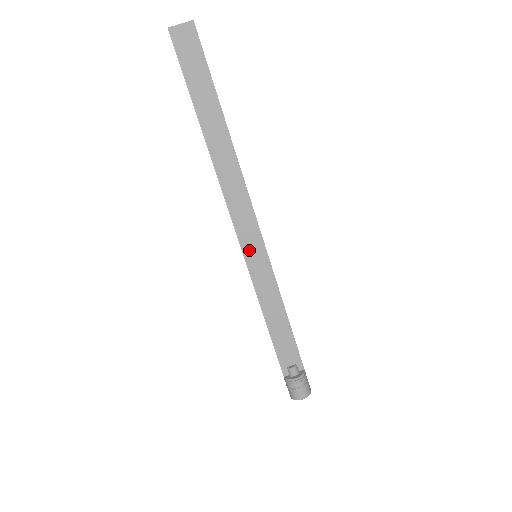
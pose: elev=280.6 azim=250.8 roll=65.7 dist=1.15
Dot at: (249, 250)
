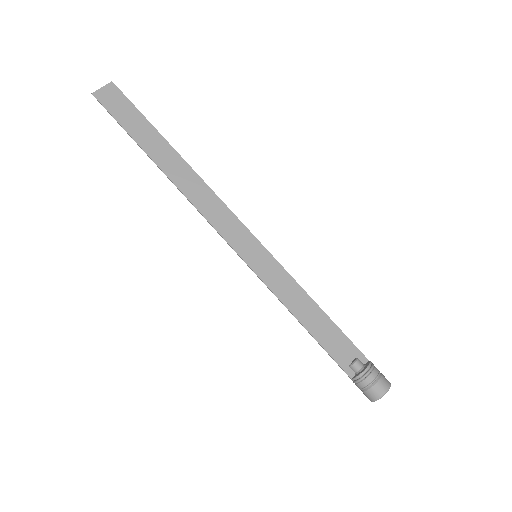
Dot at: (246, 252)
